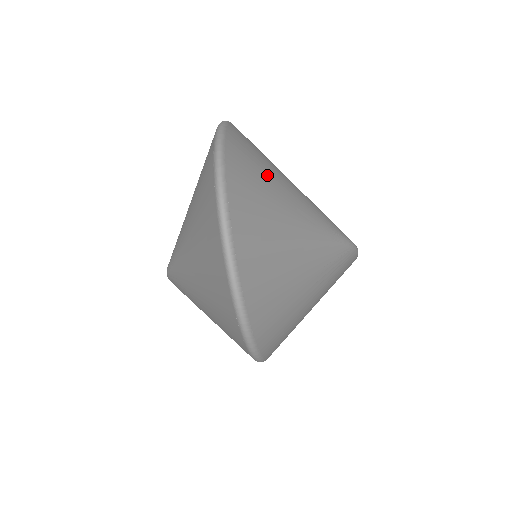
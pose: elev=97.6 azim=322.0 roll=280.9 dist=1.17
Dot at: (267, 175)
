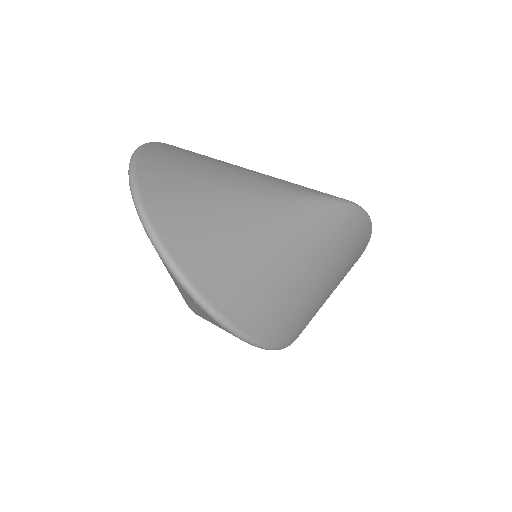
Dot at: (200, 168)
